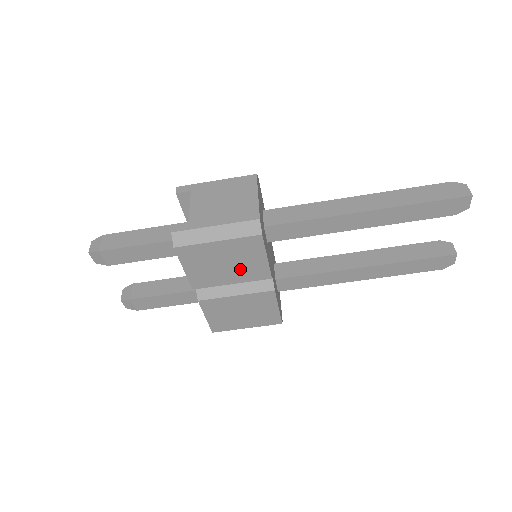
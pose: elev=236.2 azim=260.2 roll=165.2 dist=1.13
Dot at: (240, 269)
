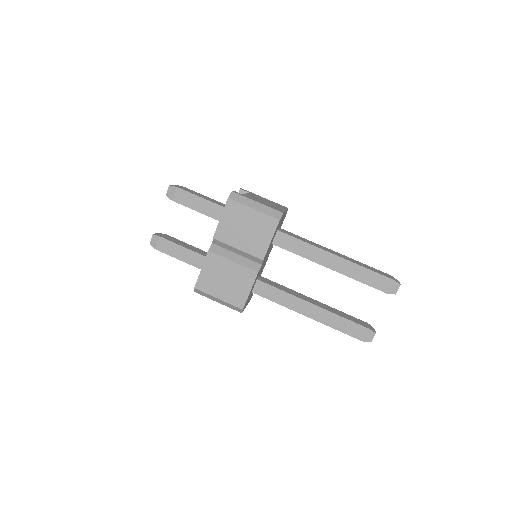
Dot at: (251, 239)
